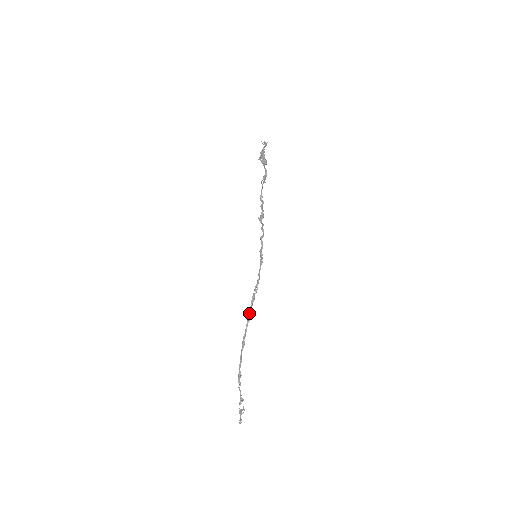
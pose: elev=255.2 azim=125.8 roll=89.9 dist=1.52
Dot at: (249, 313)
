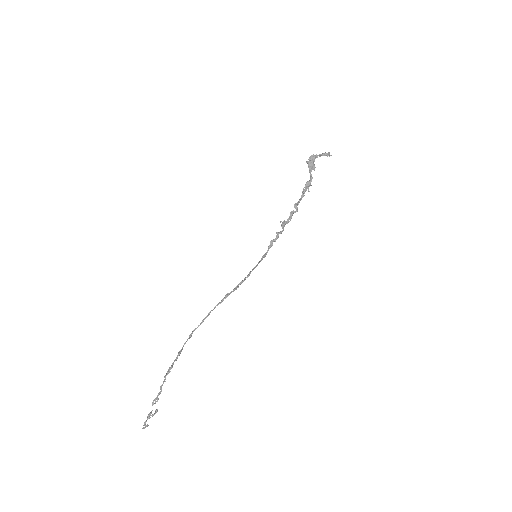
Dot at: (214, 308)
